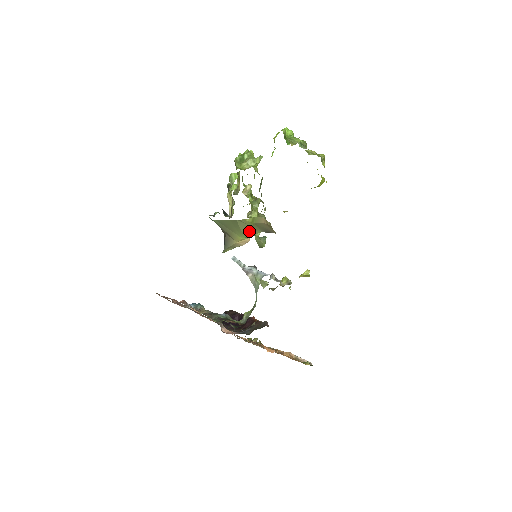
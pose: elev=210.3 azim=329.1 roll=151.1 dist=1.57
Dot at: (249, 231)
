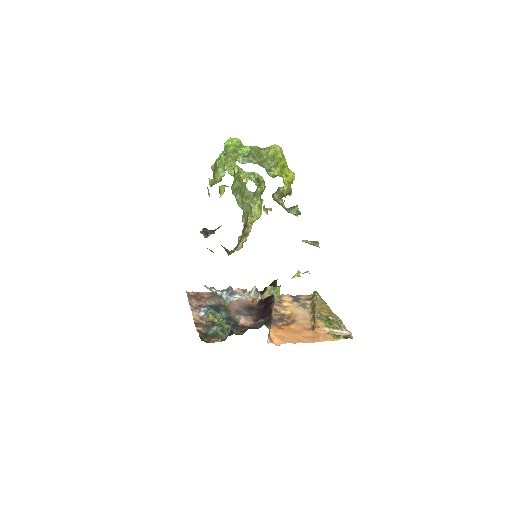
Dot at: occluded
